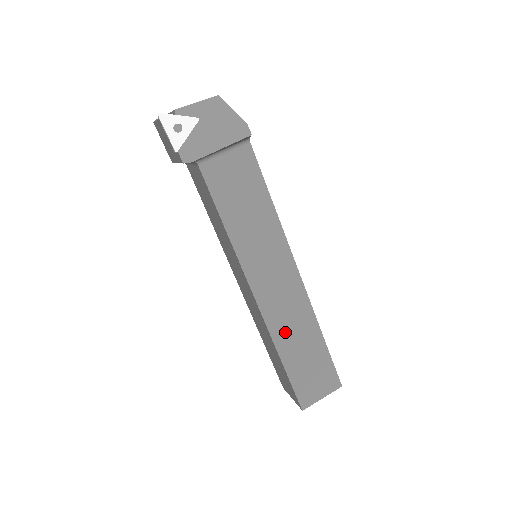
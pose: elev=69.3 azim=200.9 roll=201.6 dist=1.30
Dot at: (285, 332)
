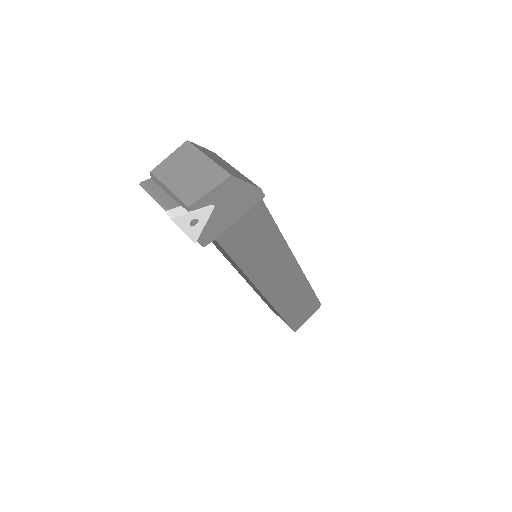
Dot at: (285, 301)
